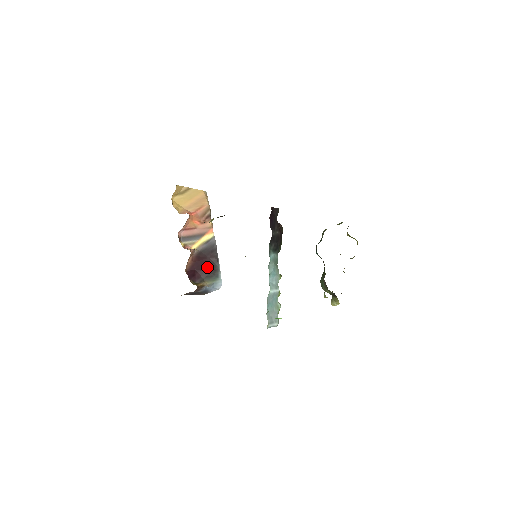
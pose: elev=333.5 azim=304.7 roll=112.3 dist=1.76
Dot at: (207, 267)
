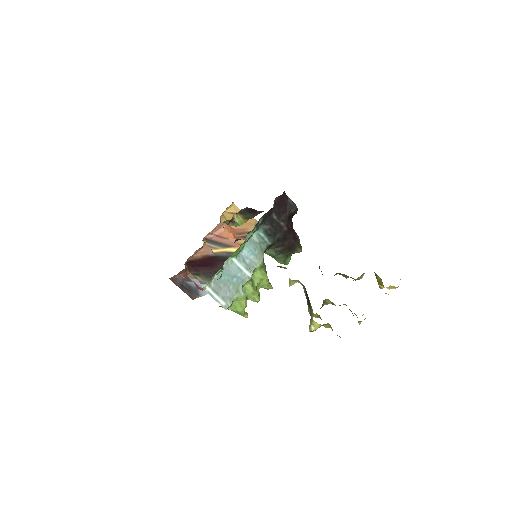
Dot at: (212, 268)
